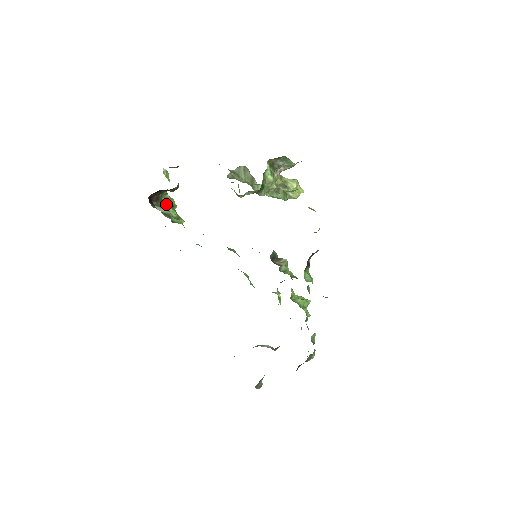
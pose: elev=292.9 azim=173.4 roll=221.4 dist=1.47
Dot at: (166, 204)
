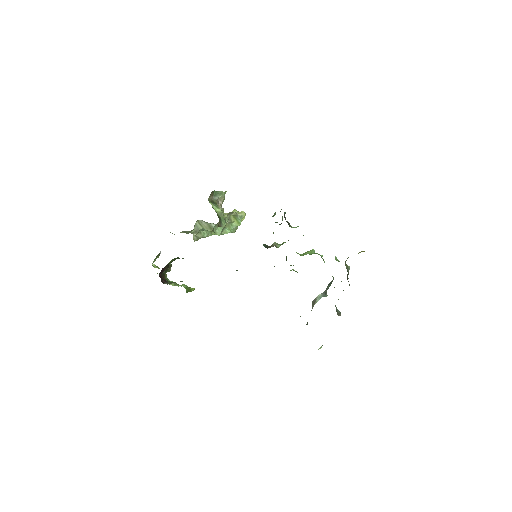
Dot at: (173, 285)
